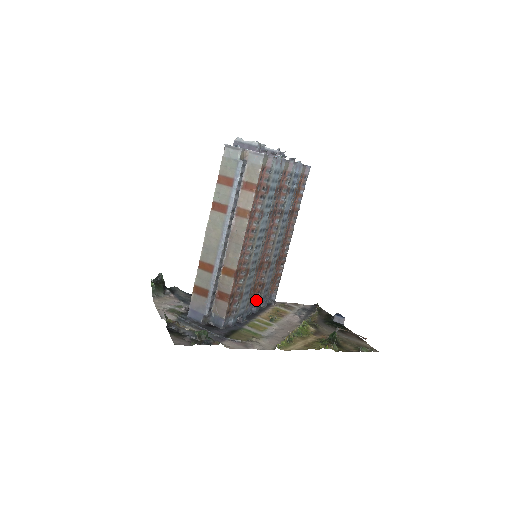
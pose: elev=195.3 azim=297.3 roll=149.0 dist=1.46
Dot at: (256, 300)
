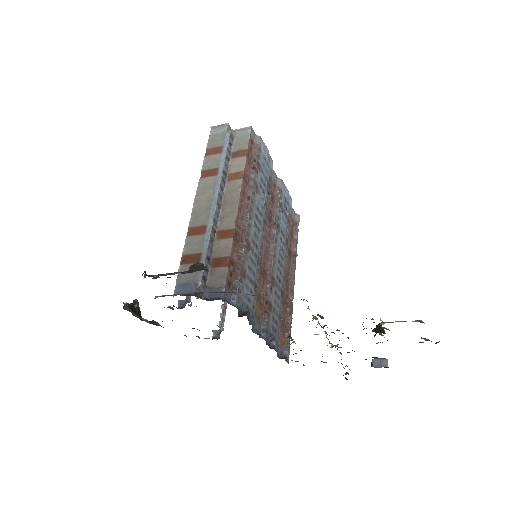
Dot at: (264, 322)
